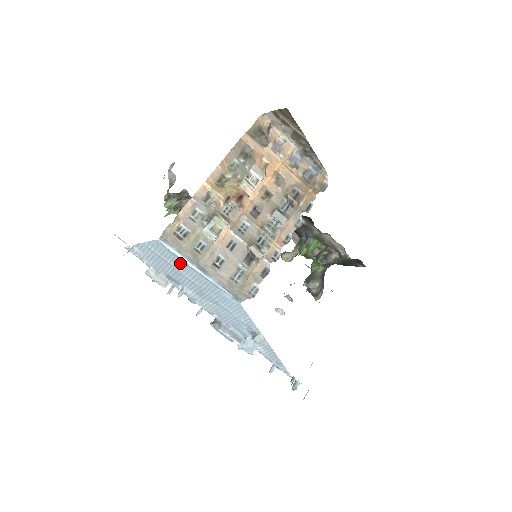
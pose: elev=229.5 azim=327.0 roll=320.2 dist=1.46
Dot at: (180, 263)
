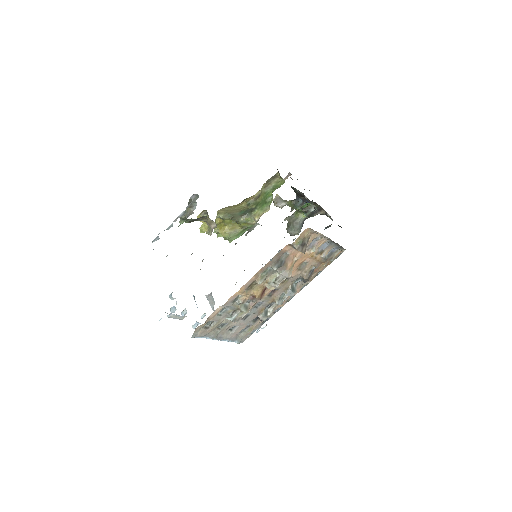
Dot at: occluded
